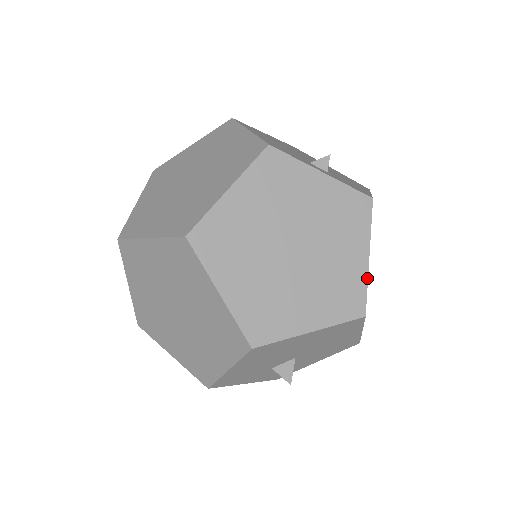
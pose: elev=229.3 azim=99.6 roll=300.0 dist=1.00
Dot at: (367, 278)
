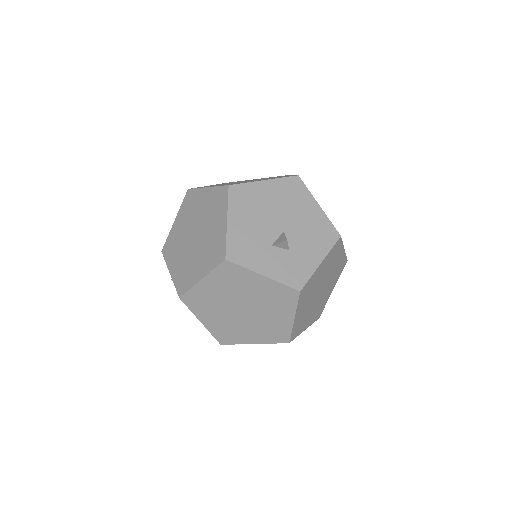
Dot at: occluded
